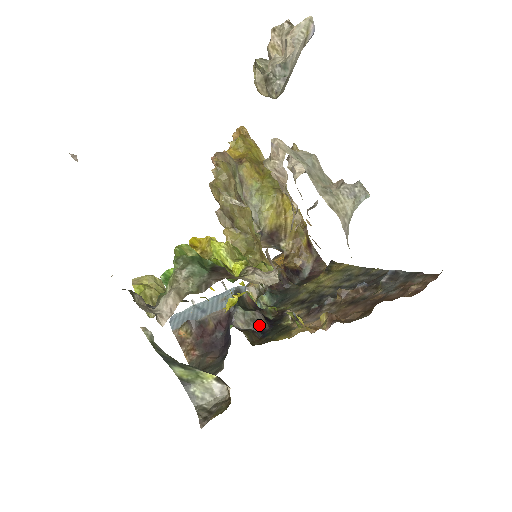
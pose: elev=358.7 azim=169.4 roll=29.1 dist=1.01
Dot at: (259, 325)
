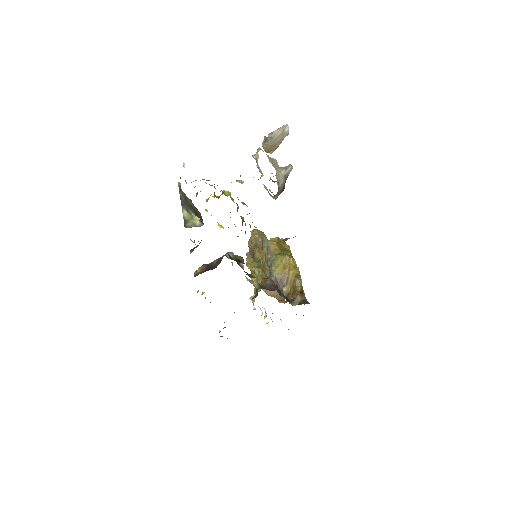
Dot at: (239, 261)
